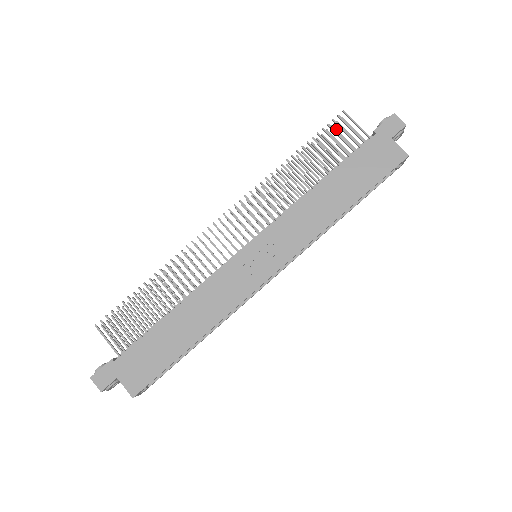
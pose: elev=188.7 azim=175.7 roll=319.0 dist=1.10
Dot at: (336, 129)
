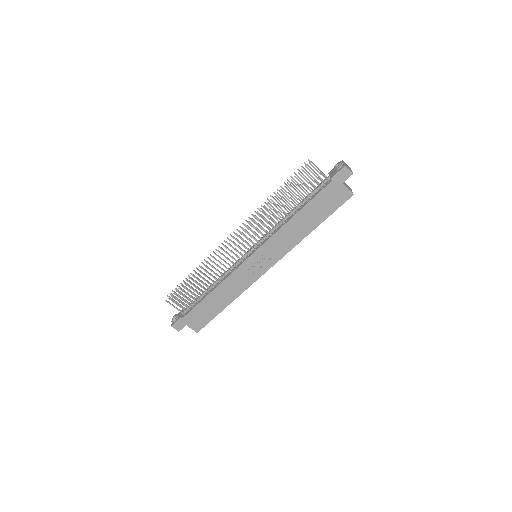
Dot at: (304, 169)
